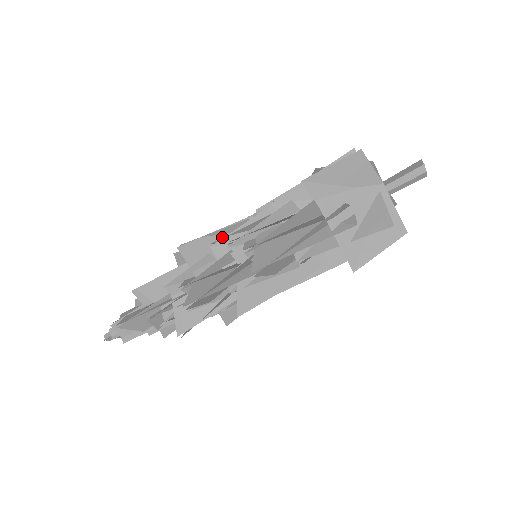
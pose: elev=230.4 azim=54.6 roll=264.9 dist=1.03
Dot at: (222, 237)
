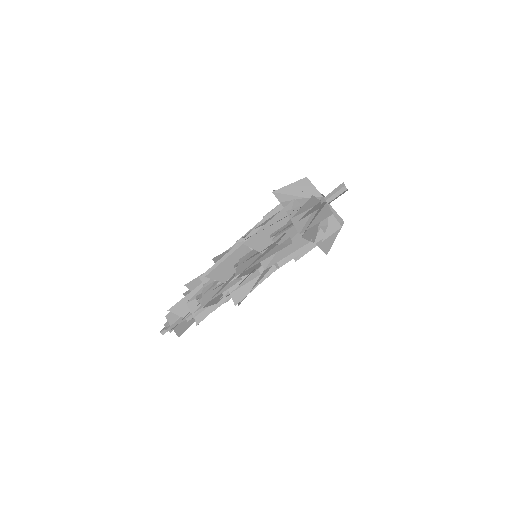
Dot at: occluded
